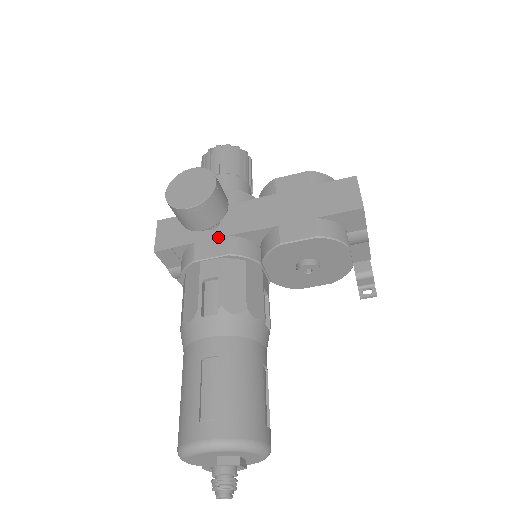
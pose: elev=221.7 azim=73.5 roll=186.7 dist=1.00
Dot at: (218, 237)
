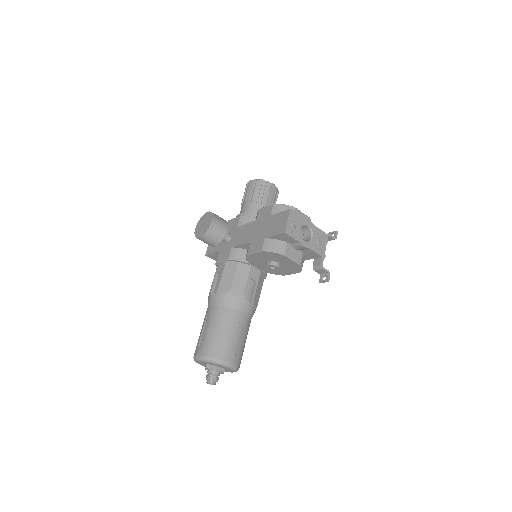
Dot at: (228, 248)
